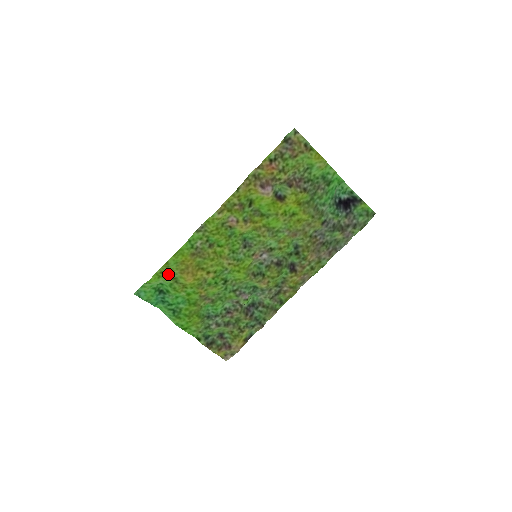
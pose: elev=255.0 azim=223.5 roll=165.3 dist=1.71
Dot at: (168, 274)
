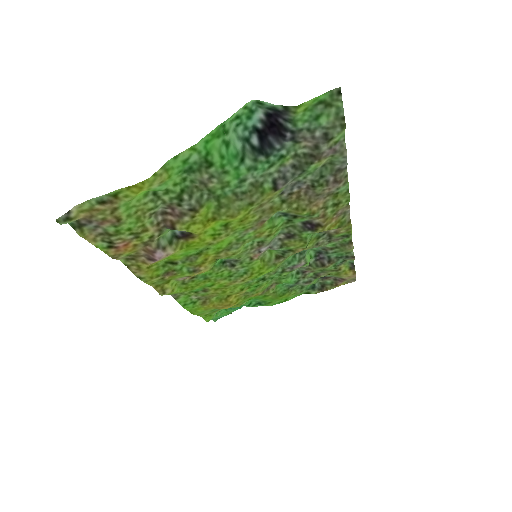
Dot at: (212, 311)
